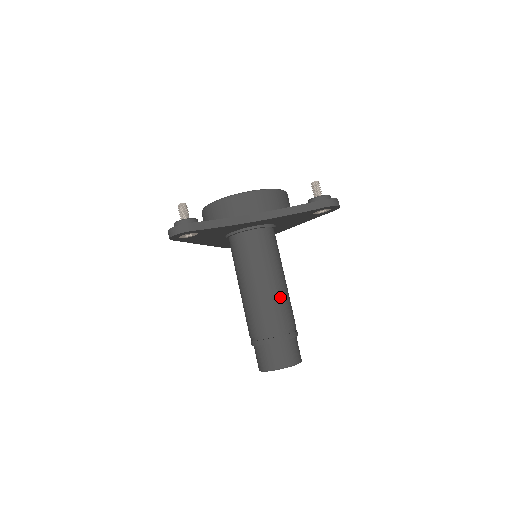
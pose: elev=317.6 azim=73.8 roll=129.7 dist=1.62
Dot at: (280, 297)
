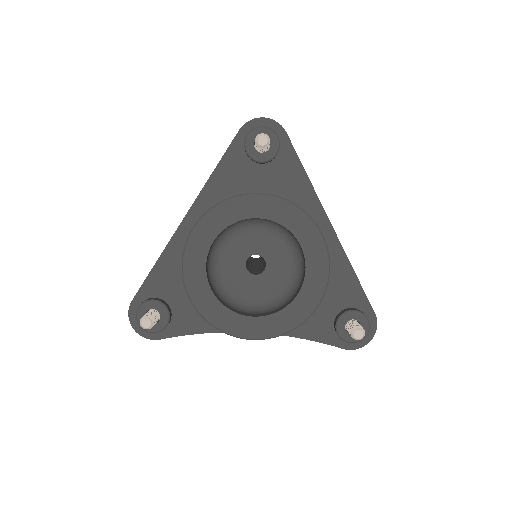
Dot at: occluded
